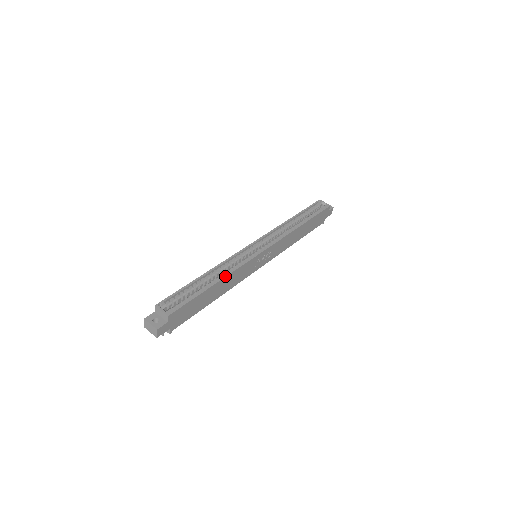
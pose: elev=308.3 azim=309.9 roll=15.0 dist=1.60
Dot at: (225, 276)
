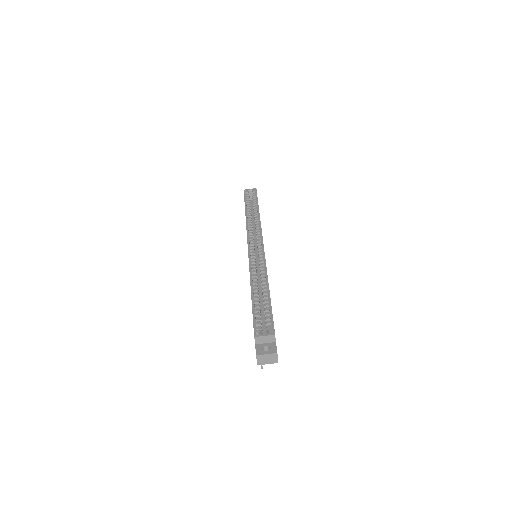
Dot at: (267, 279)
